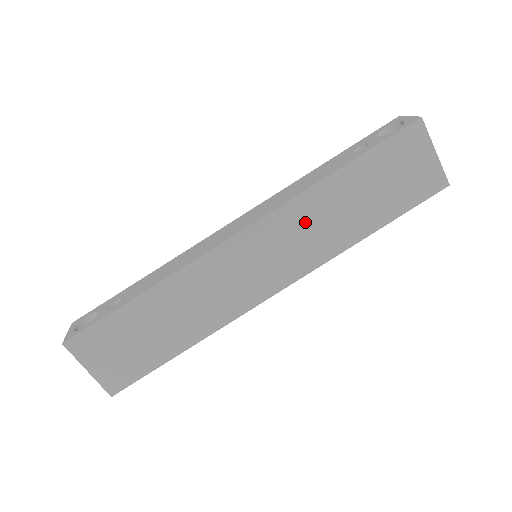
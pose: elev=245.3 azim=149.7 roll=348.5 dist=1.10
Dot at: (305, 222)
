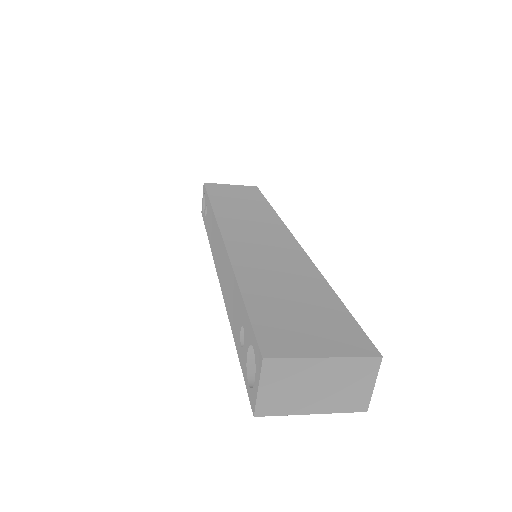
Dot at: occluded
